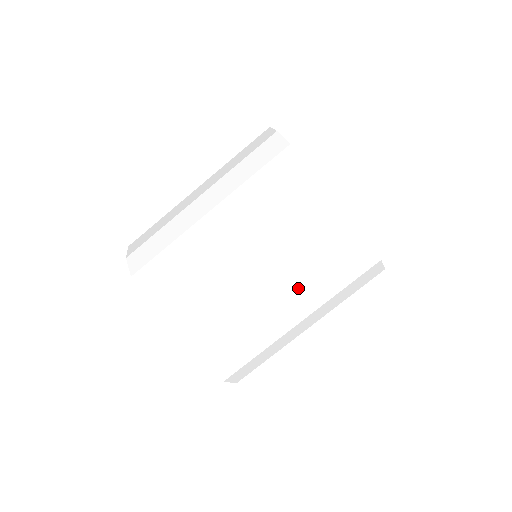
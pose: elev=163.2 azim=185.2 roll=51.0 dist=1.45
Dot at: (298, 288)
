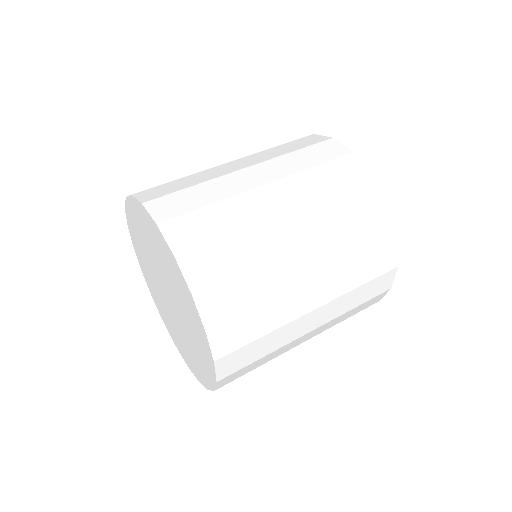
Dot at: (333, 291)
